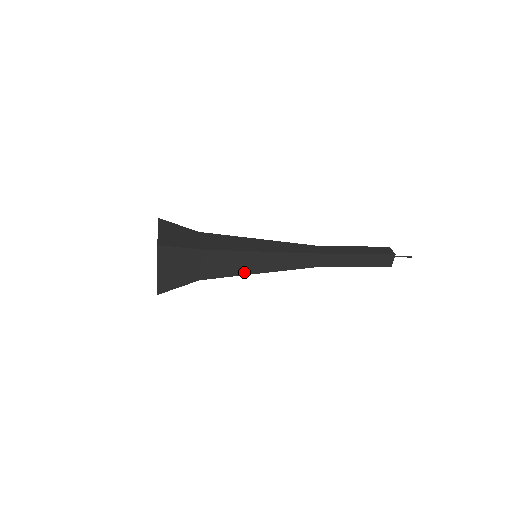
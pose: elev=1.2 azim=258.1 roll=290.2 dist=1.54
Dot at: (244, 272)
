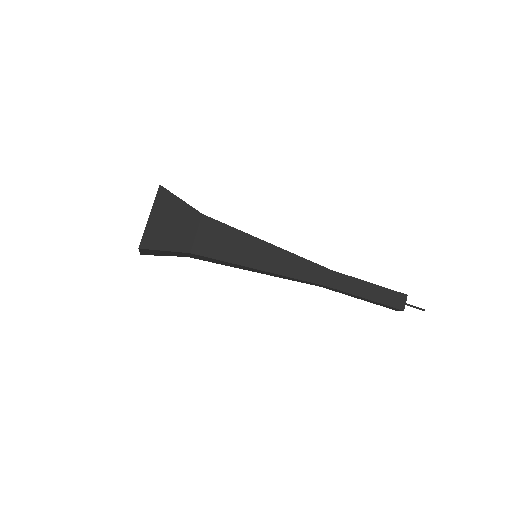
Dot at: (242, 261)
